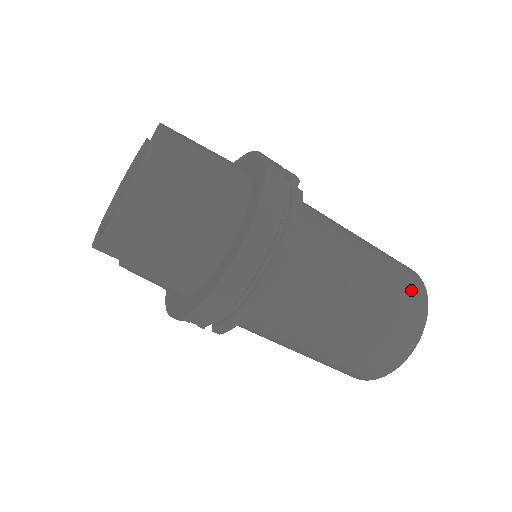
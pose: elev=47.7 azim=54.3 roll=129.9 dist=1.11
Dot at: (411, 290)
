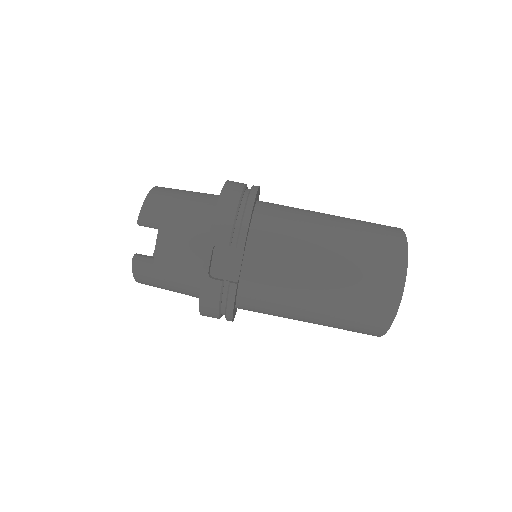
Dot at: occluded
